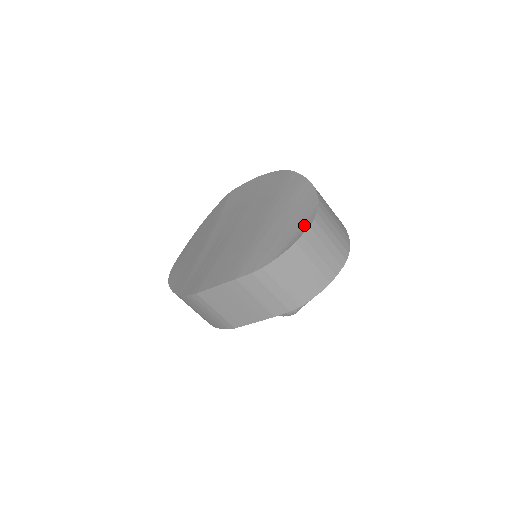
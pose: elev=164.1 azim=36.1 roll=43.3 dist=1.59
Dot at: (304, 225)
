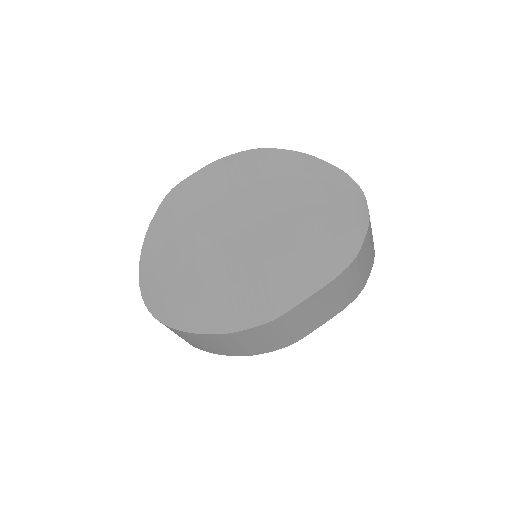
Dot at: (358, 200)
